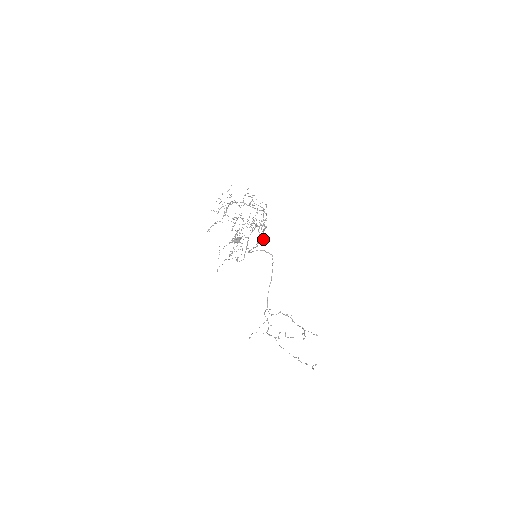
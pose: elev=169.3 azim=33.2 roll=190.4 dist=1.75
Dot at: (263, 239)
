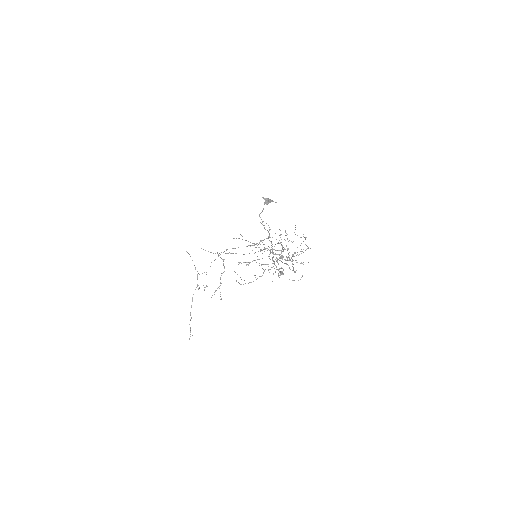
Dot at: occluded
